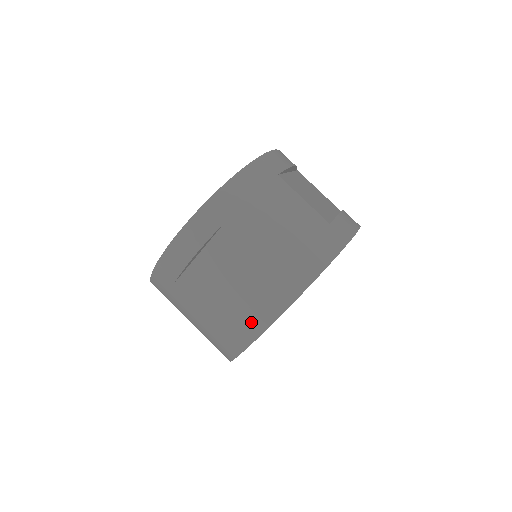
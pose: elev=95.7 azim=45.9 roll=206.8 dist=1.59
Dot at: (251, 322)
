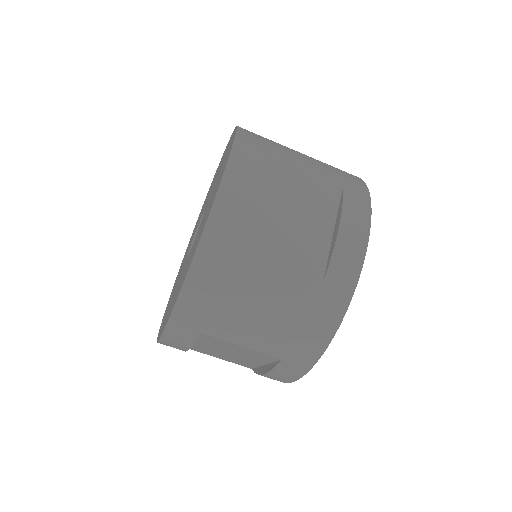
Dot at: (271, 378)
